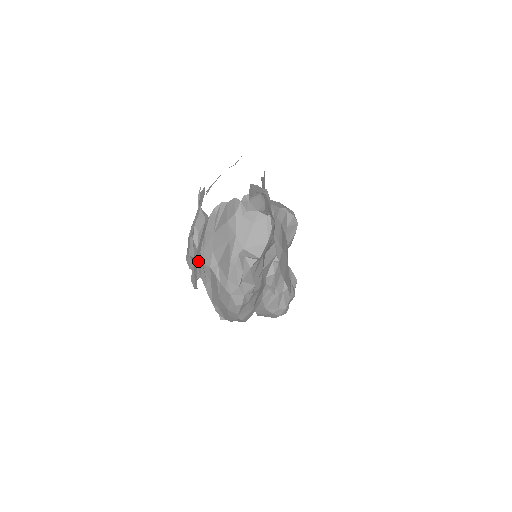
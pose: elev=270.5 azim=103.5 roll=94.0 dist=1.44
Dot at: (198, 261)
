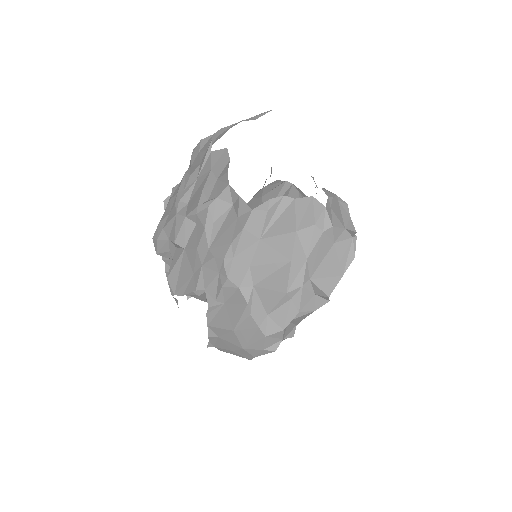
Dot at: (208, 266)
